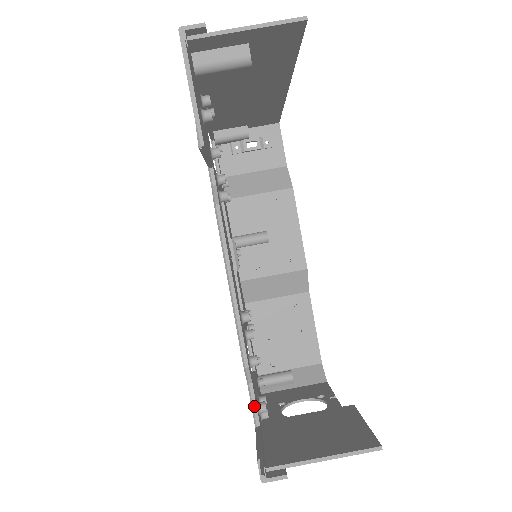
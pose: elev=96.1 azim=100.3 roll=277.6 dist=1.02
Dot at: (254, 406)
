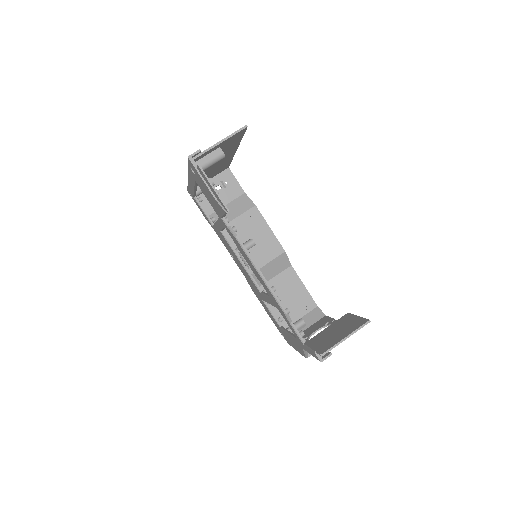
Dot at: (298, 333)
